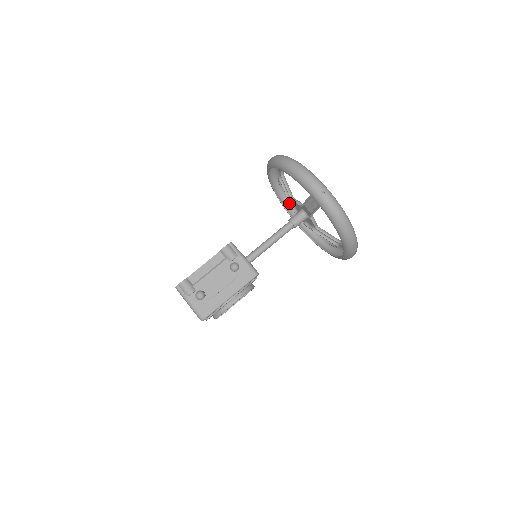
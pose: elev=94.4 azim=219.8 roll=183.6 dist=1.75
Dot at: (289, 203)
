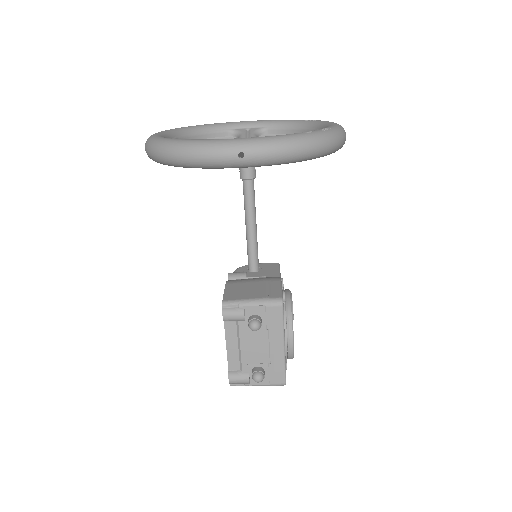
Dot at: occluded
